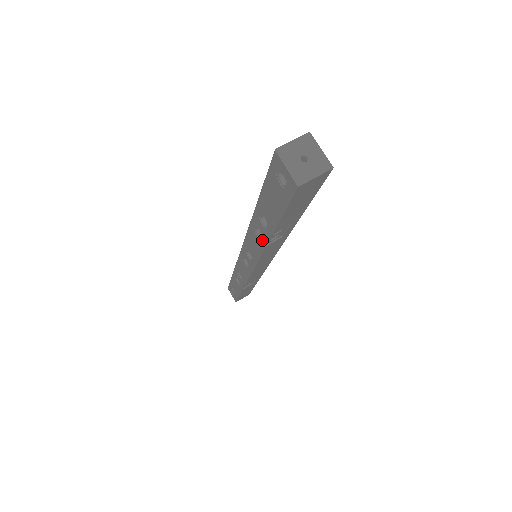
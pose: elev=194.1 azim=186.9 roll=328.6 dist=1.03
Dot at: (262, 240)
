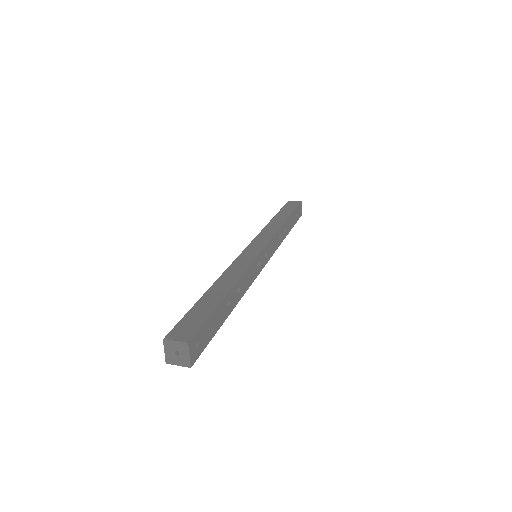
Dot at: occluded
